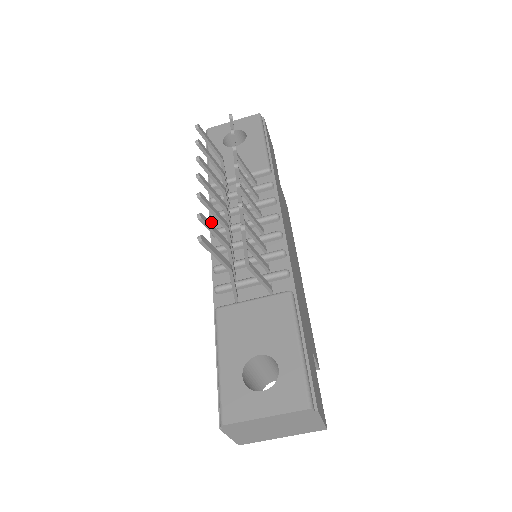
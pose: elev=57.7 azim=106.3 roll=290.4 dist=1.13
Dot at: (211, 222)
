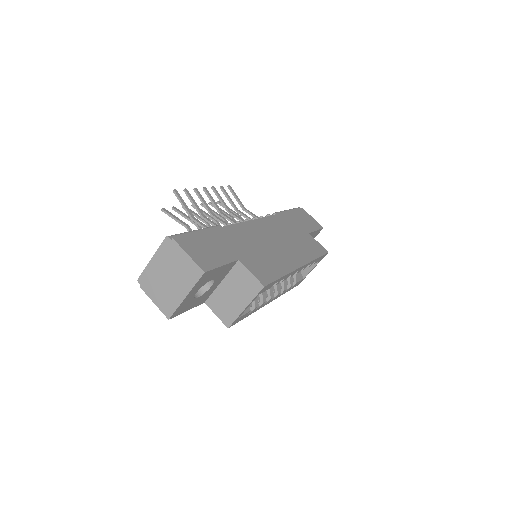
Dot at: occluded
